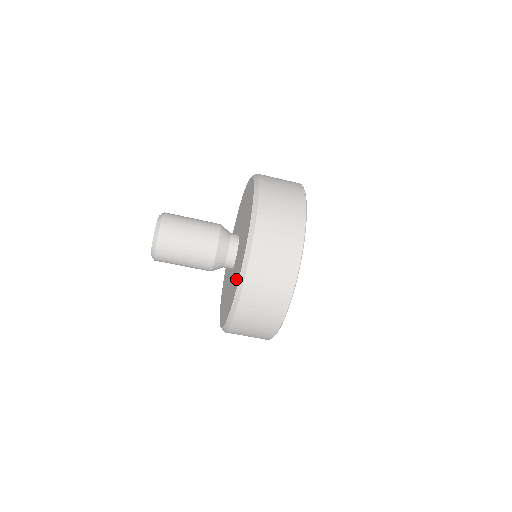
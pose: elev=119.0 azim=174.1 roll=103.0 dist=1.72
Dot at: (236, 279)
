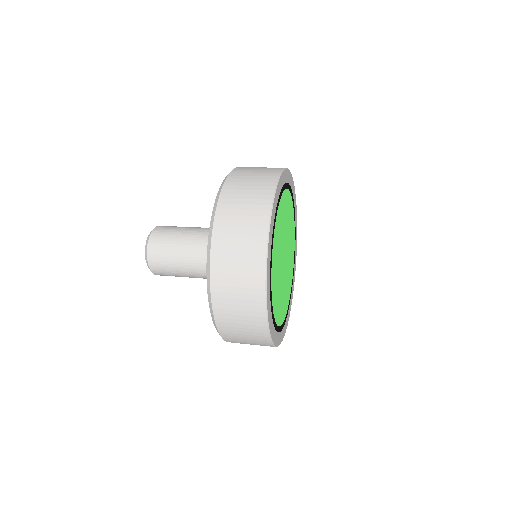
Dot at: occluded
